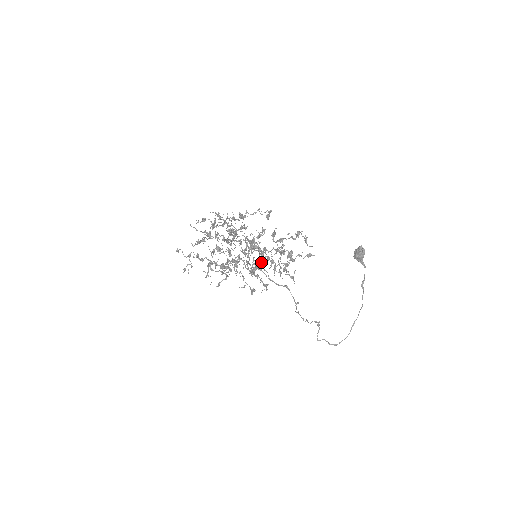
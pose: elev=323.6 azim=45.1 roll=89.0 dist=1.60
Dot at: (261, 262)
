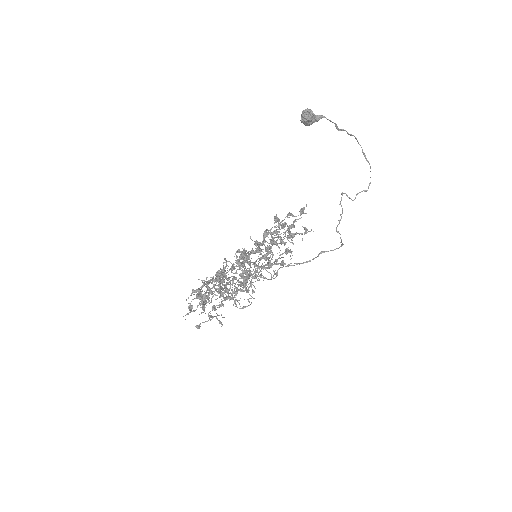
Dot at: occluded
